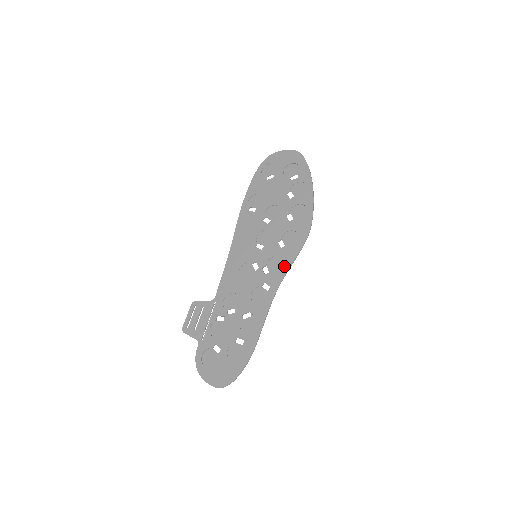
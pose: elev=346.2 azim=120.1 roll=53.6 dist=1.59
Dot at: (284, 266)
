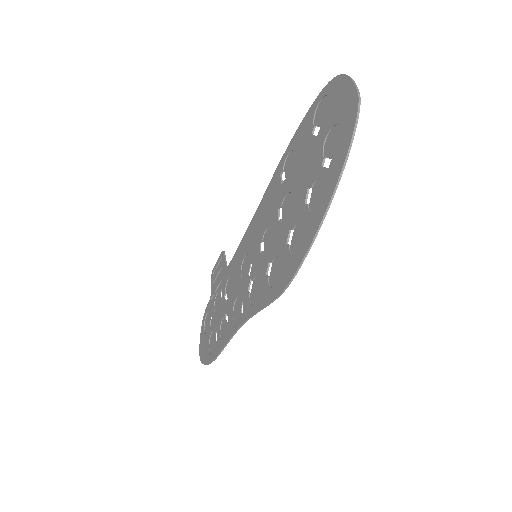
Dot at: (256, 303)
